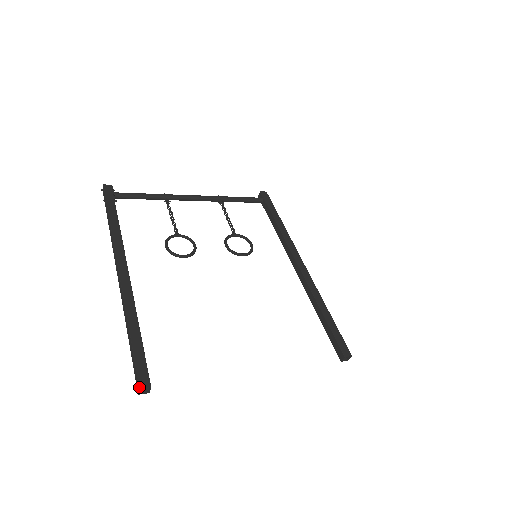
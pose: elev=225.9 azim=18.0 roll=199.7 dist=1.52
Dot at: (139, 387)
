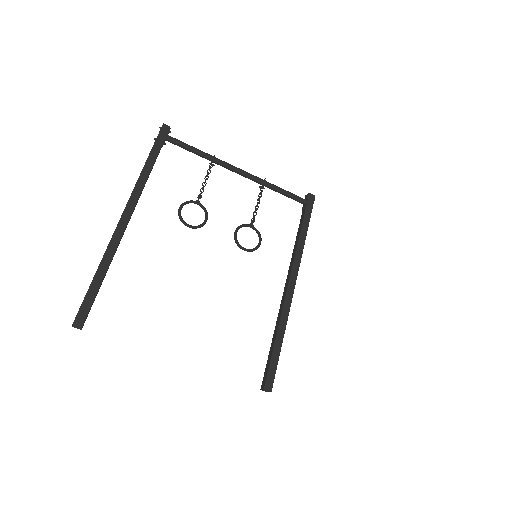
Dot at: (73, 323)
